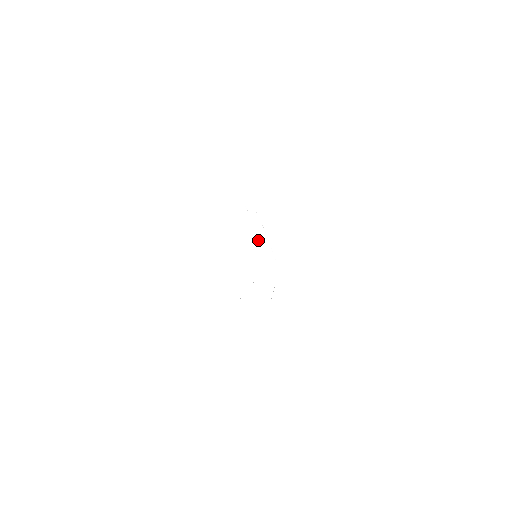
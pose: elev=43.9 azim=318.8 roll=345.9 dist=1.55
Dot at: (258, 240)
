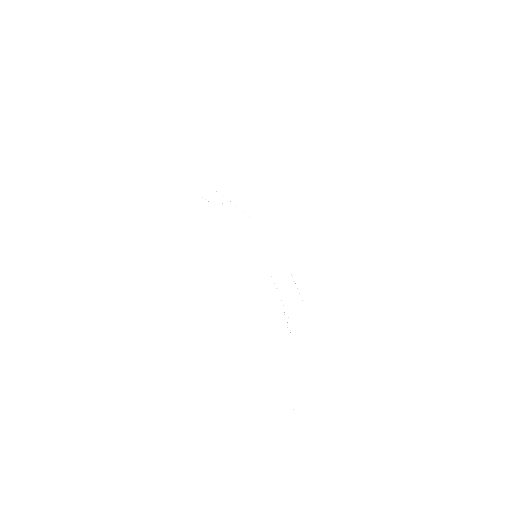
Dot at: occluded
